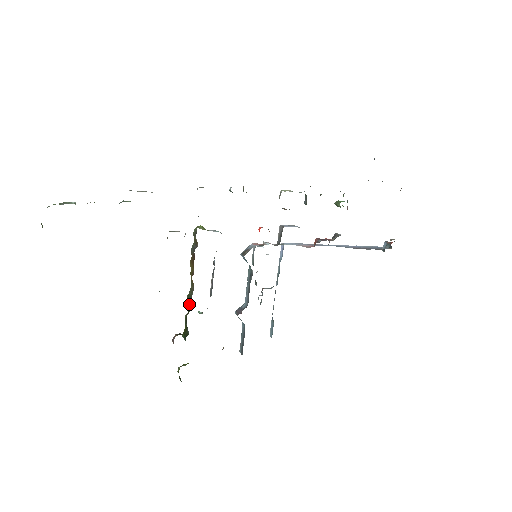
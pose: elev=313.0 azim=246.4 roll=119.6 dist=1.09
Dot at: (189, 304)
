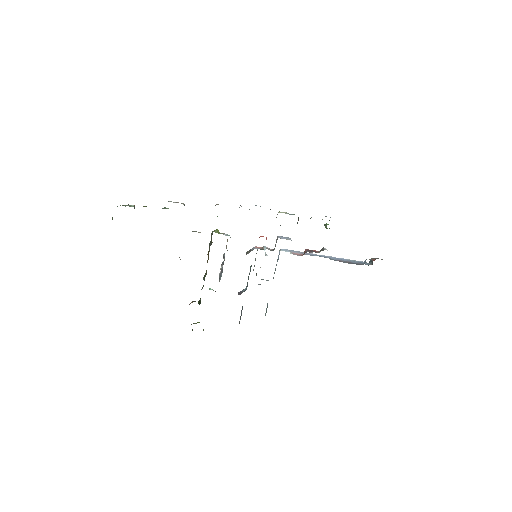
Dot at: occluded
